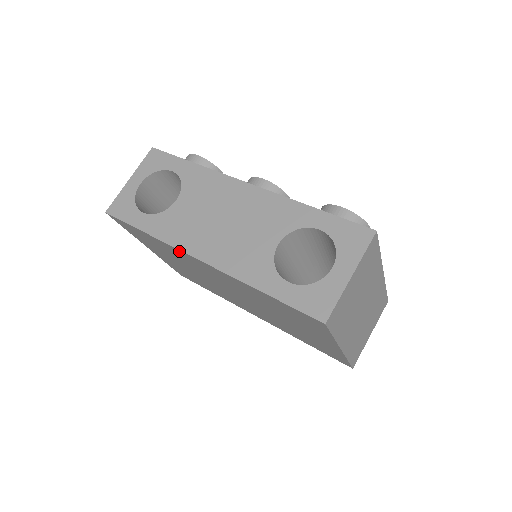
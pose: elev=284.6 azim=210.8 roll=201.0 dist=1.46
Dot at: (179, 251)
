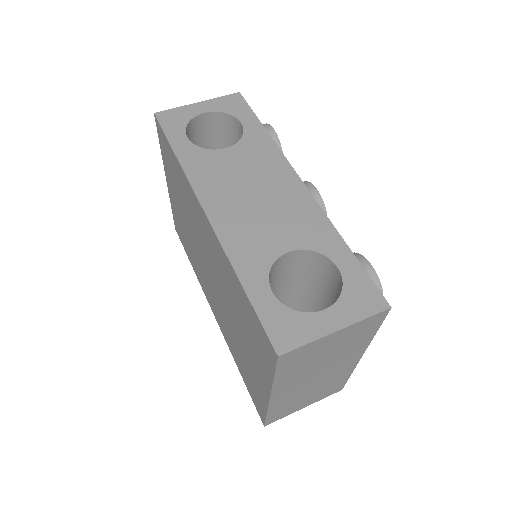
Dot at: (193, 192)
